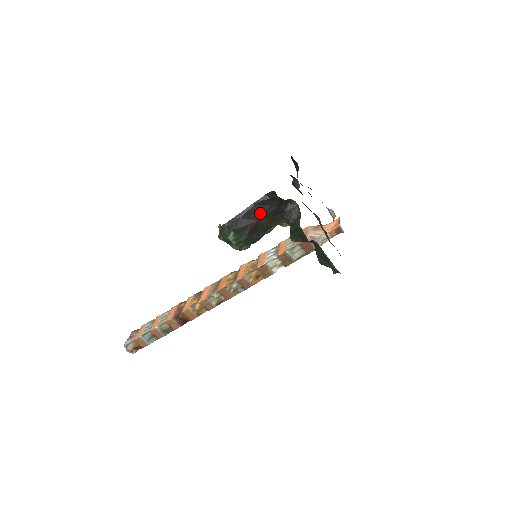
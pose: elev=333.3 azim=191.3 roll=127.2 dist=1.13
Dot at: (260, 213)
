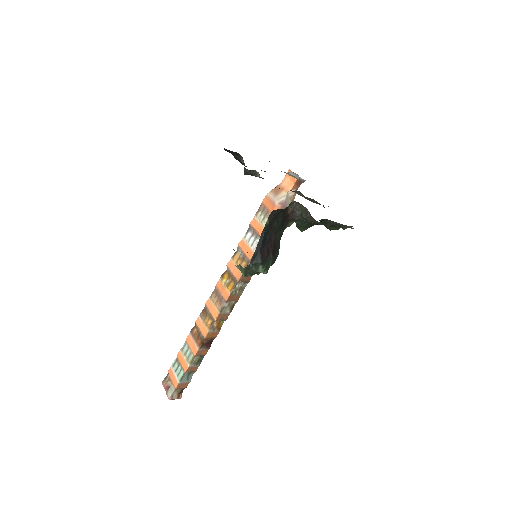
Dot at: (272, 233)
